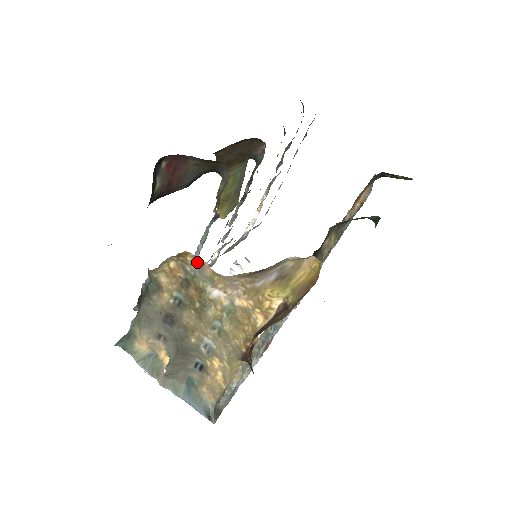
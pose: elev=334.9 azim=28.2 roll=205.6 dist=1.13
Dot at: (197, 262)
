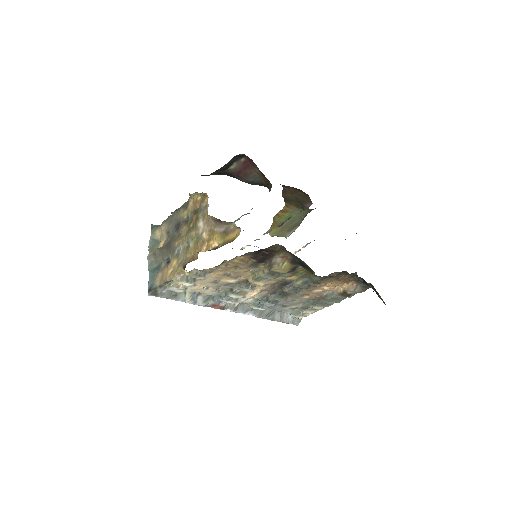
Dot at: (207, 203)
